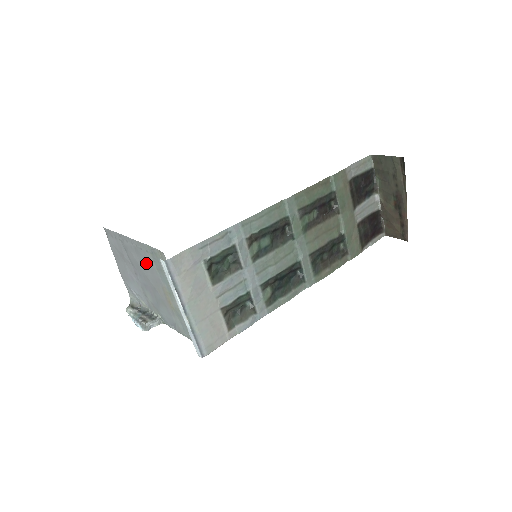
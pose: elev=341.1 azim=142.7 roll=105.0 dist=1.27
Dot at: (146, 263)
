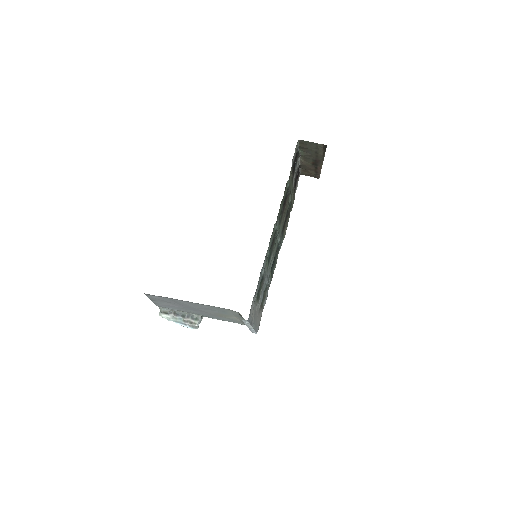
Dot at: (205, 308)
